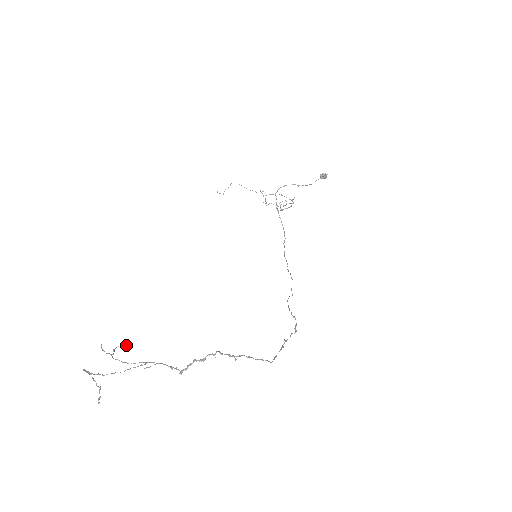
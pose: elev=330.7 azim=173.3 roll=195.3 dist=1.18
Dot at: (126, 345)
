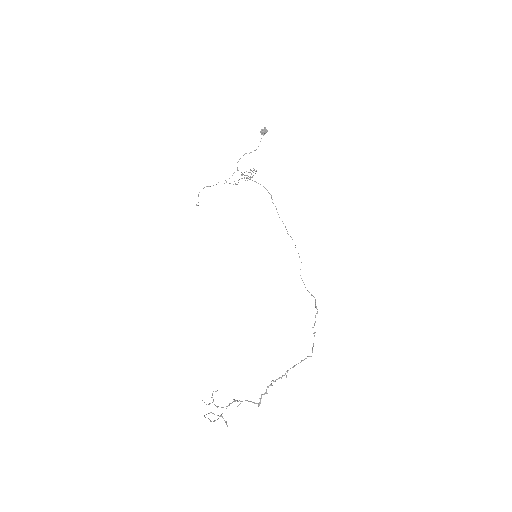
Dot at: occluded
